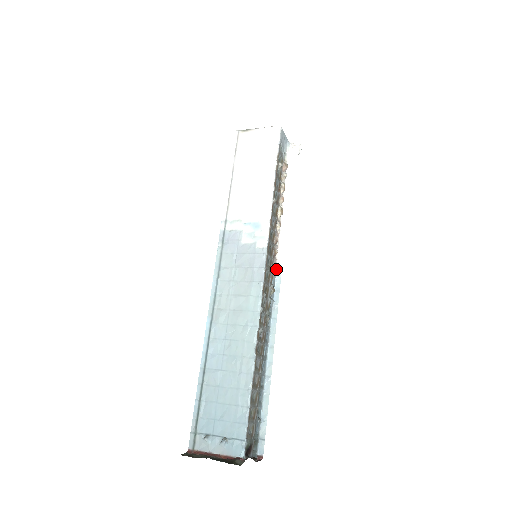
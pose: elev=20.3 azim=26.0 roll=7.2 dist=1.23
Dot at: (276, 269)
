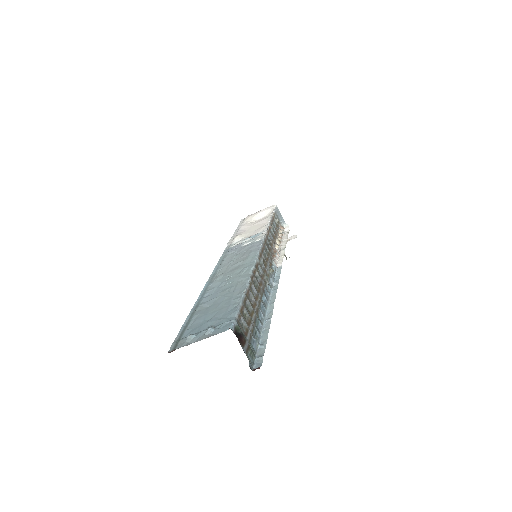
Dot at: (276, 269)
